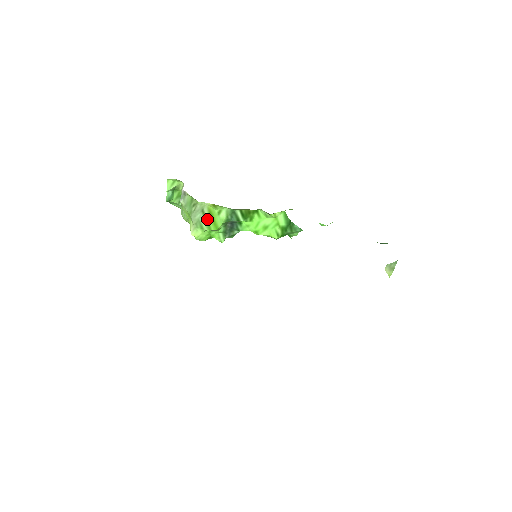
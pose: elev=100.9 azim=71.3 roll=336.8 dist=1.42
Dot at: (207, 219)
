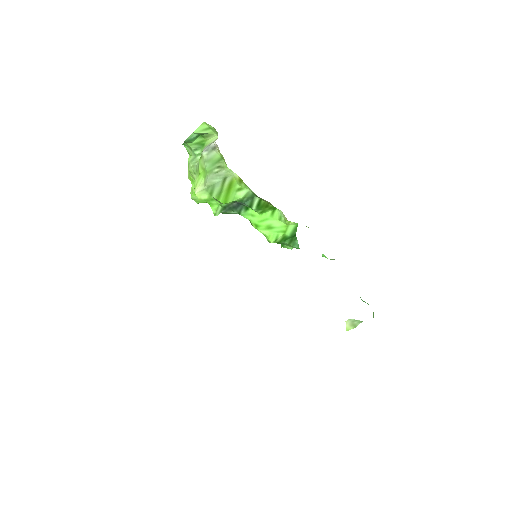
Dot at: (223, 188)
